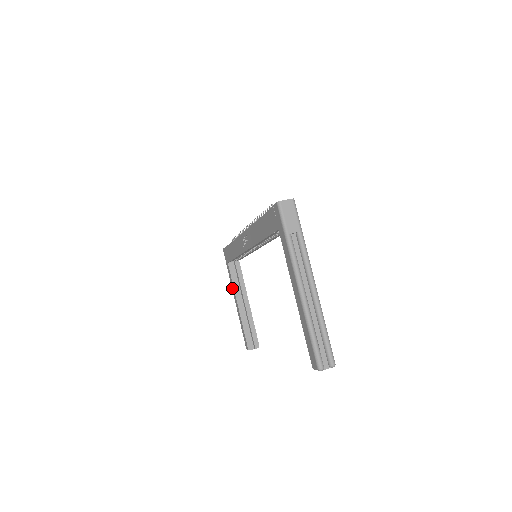
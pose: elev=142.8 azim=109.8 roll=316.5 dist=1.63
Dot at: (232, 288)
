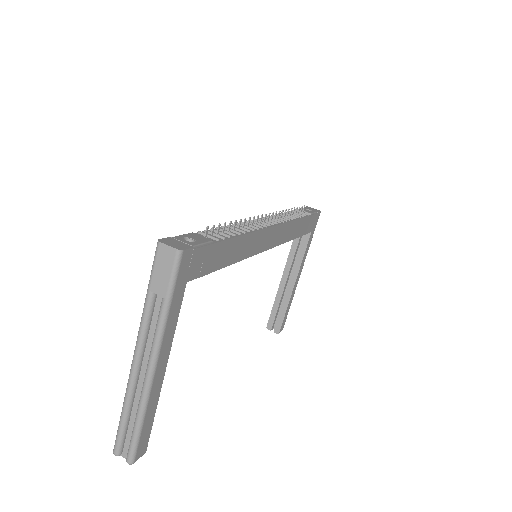
Dot at: occluded
